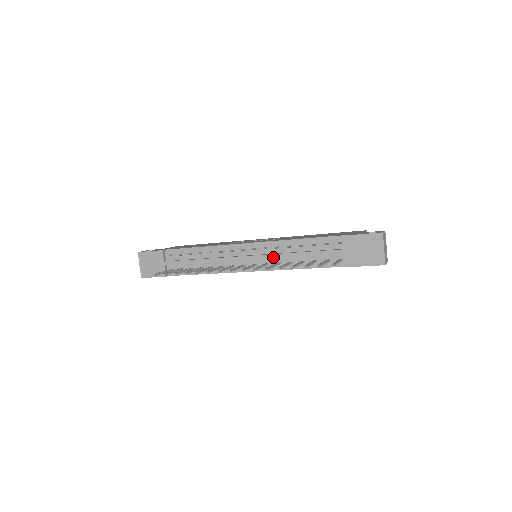
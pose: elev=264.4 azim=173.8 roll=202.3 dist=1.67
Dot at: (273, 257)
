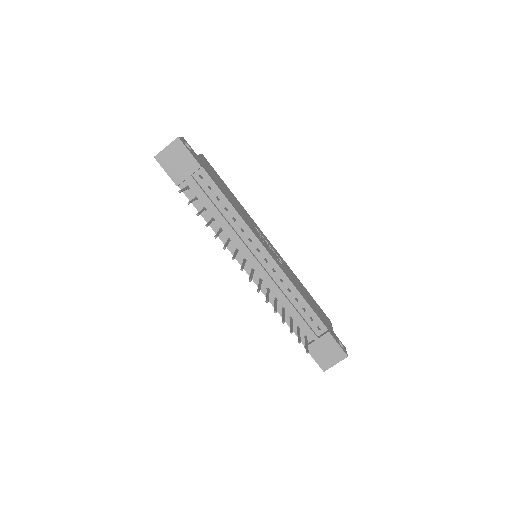
Dot at: (272, 284)
